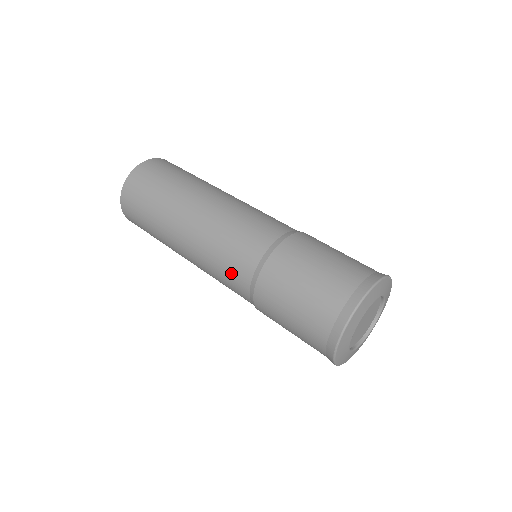
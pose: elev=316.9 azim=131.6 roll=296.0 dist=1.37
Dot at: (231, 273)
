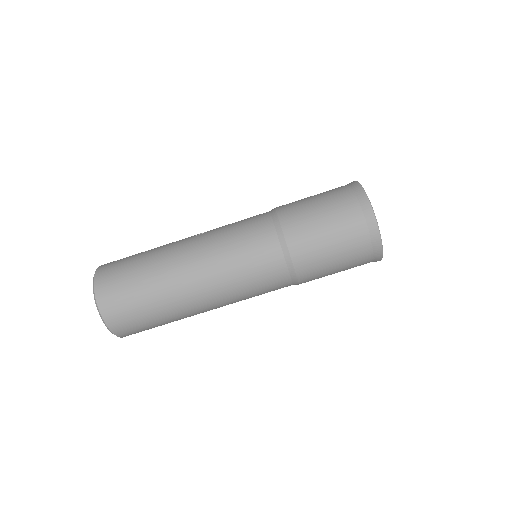
Dot at: (270, 288)
